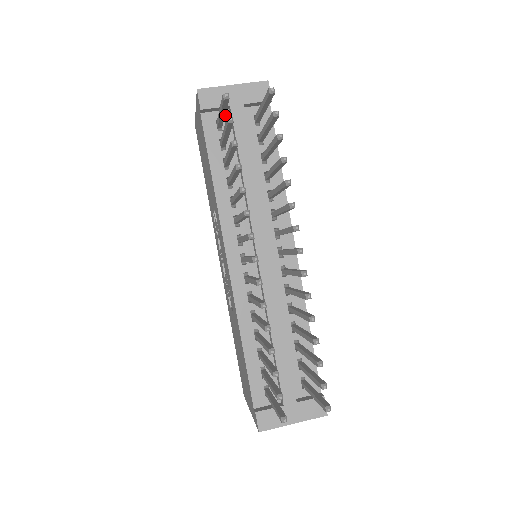
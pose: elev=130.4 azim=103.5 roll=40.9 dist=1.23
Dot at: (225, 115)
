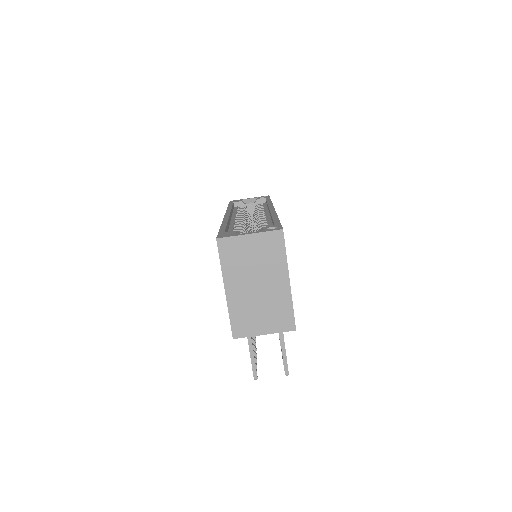
Dot at: occluded
